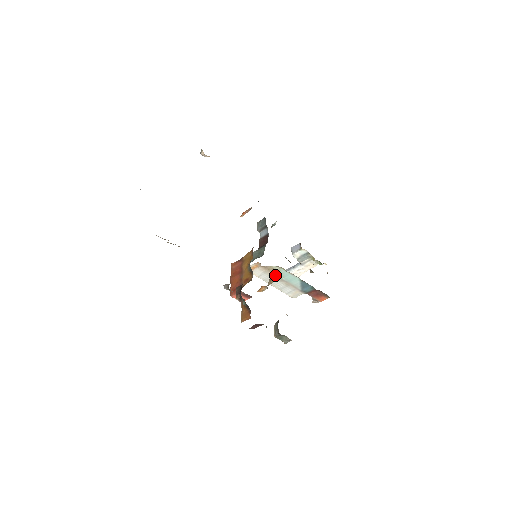
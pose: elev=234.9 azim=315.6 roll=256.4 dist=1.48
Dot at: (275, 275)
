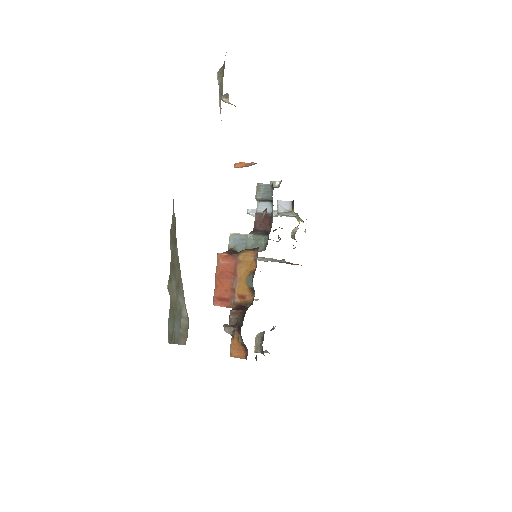
Dot at: occluded
